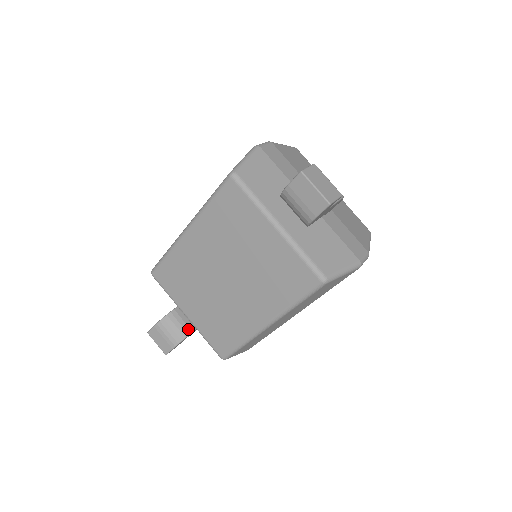
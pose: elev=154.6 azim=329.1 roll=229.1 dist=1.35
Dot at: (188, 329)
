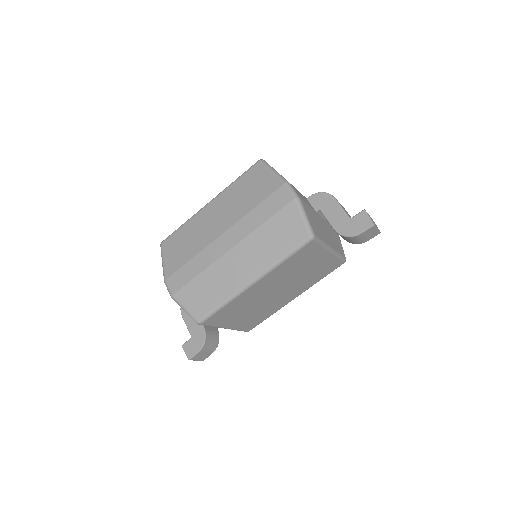
Dot at: (217, 333)
